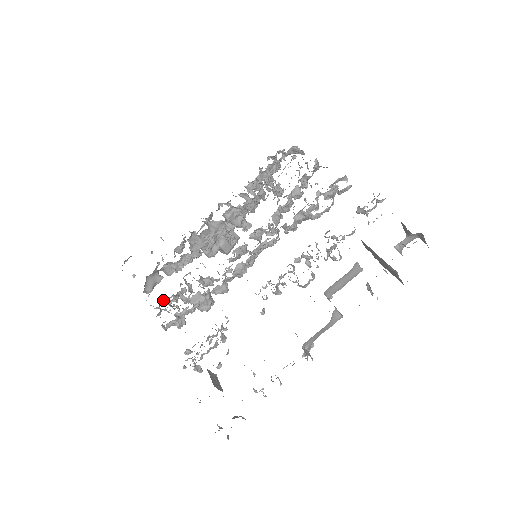
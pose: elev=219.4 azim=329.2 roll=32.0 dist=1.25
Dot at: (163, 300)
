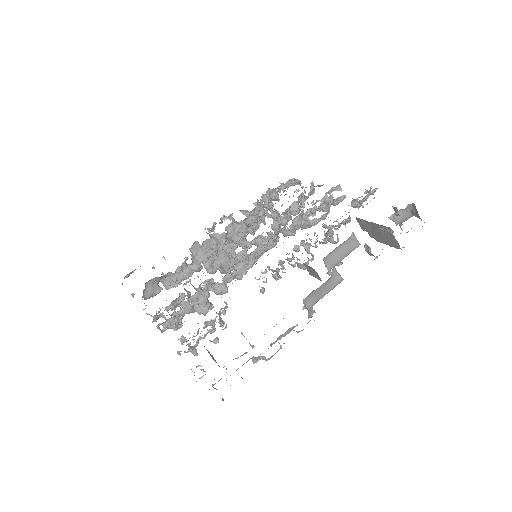
Dot at: (160, 309)
